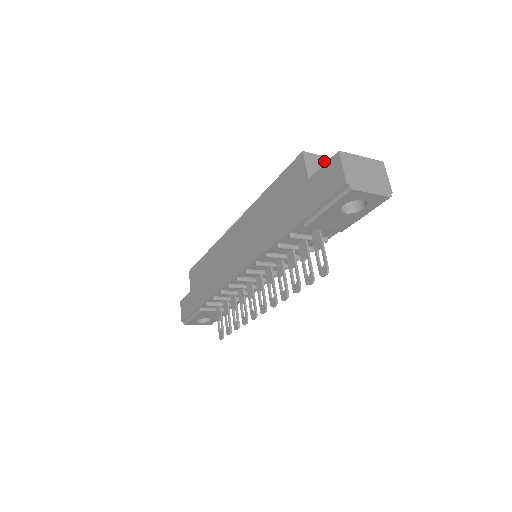
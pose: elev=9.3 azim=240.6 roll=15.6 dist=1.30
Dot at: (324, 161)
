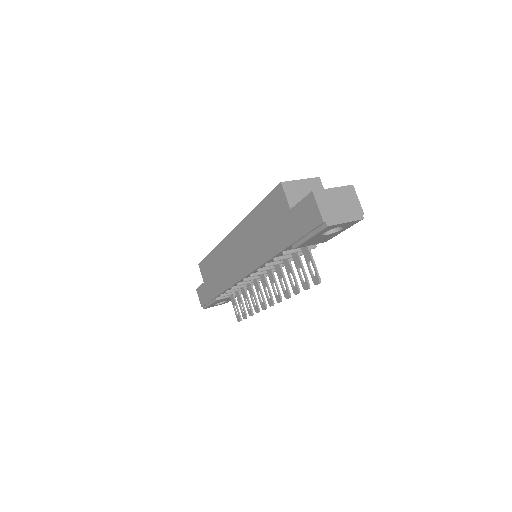
Dot at: (301, 185)
